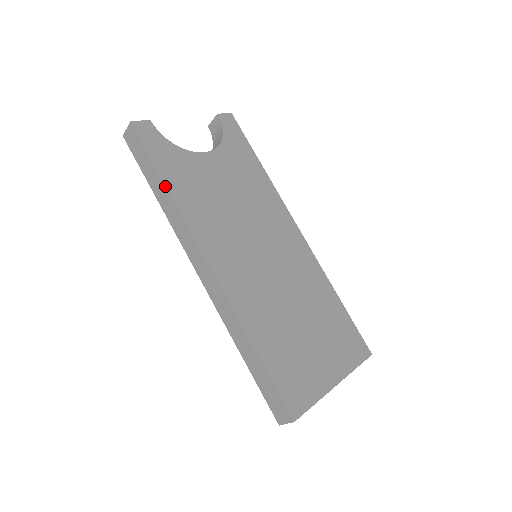
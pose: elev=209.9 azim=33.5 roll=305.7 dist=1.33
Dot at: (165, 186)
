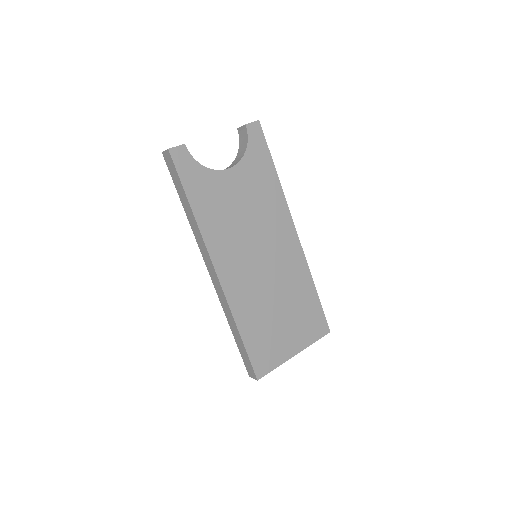
Dot at: (190, 207)
